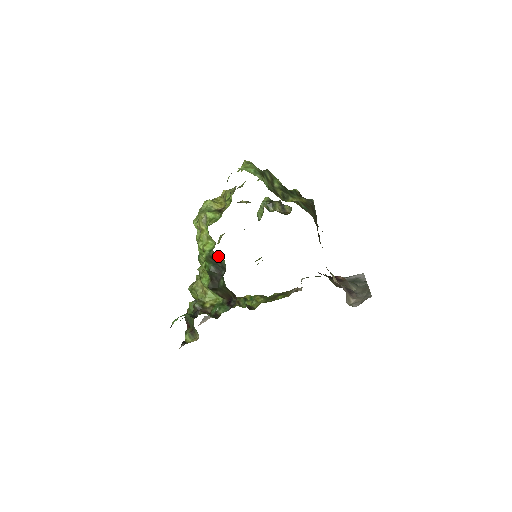
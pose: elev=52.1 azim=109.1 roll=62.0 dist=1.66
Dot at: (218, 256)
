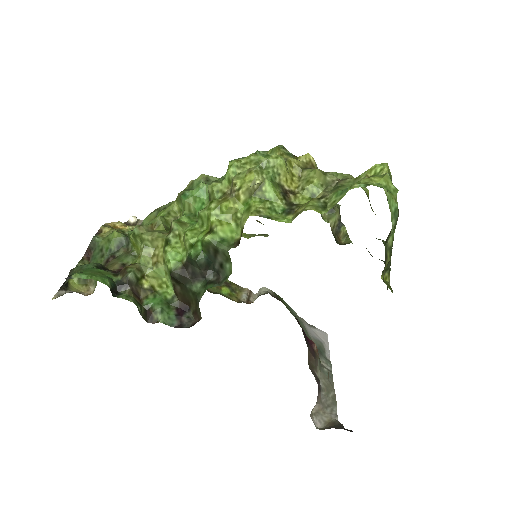
Dot at: (228, 260)
